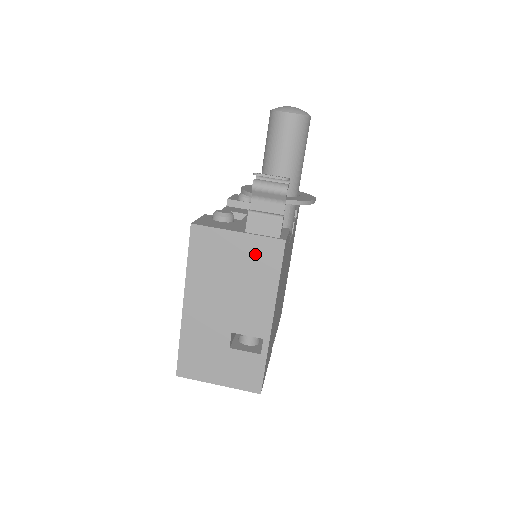
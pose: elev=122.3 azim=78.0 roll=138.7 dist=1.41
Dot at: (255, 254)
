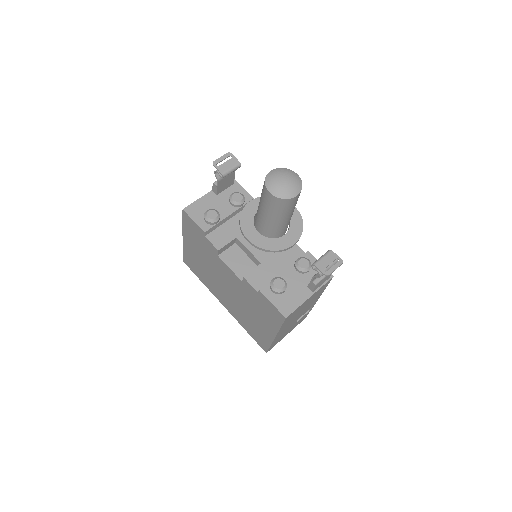
Dot at: (317, 293)
